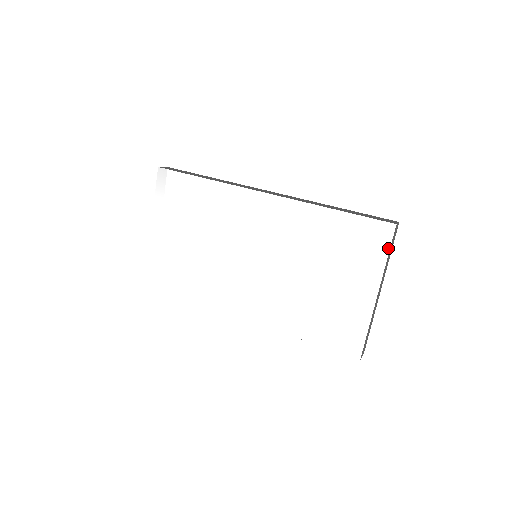
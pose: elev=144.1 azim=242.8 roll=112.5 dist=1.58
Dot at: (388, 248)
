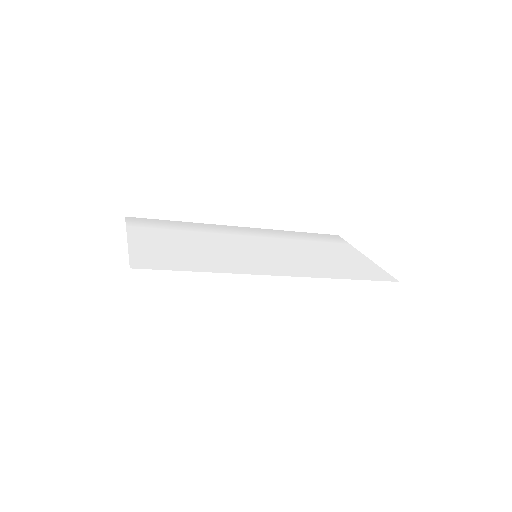
Dot at: (345, 241)
